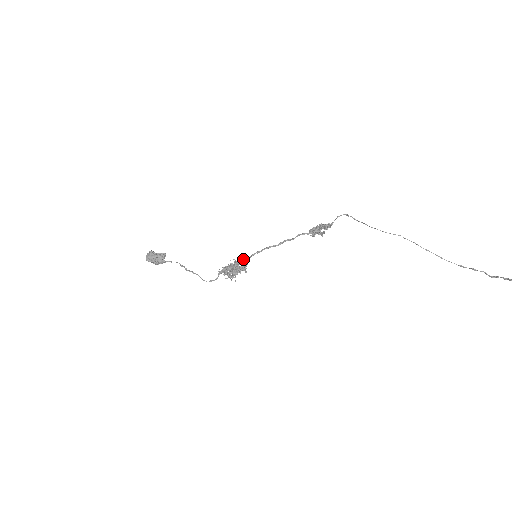
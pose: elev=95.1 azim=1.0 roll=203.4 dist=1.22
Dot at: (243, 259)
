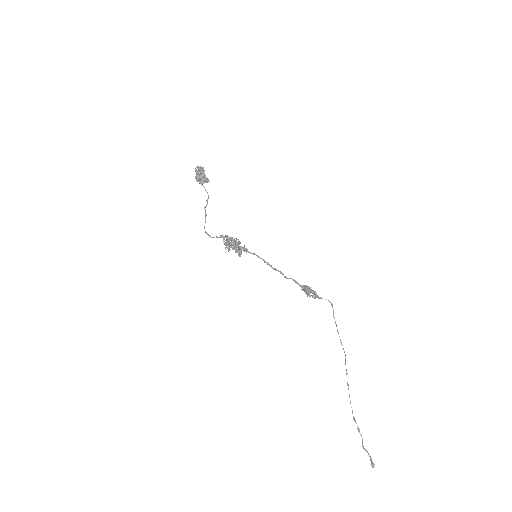
Dot at: occluded
